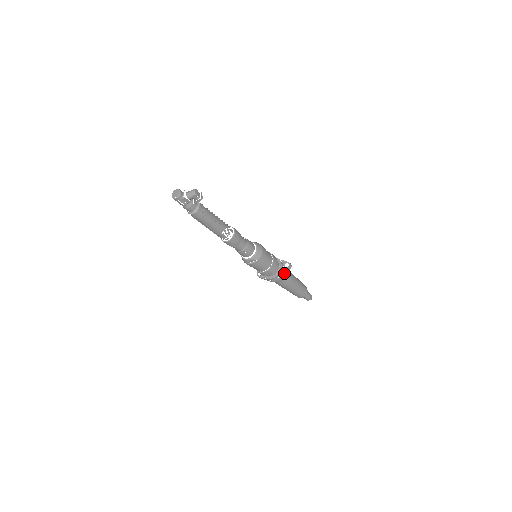
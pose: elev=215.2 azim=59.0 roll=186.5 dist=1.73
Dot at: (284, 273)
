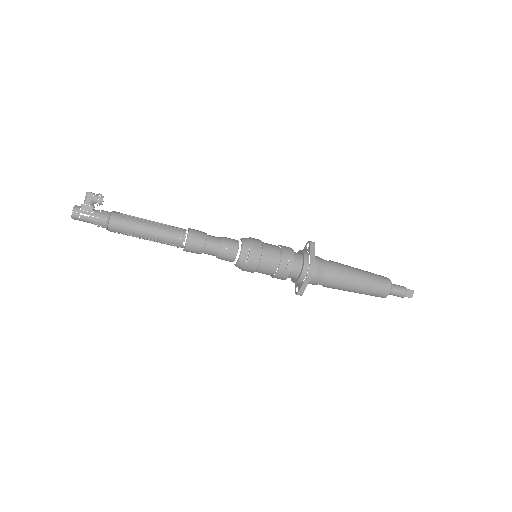
Dot at: (312, 253)
